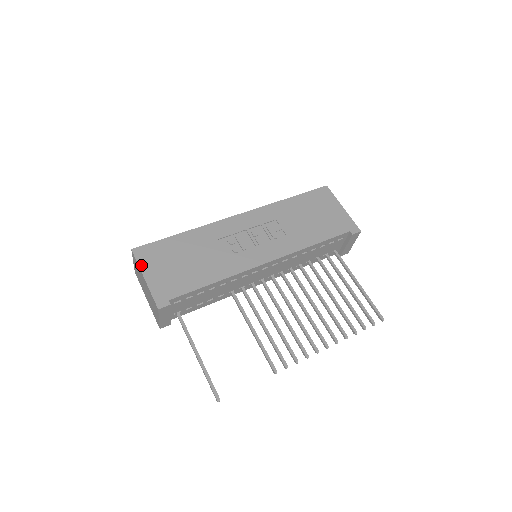
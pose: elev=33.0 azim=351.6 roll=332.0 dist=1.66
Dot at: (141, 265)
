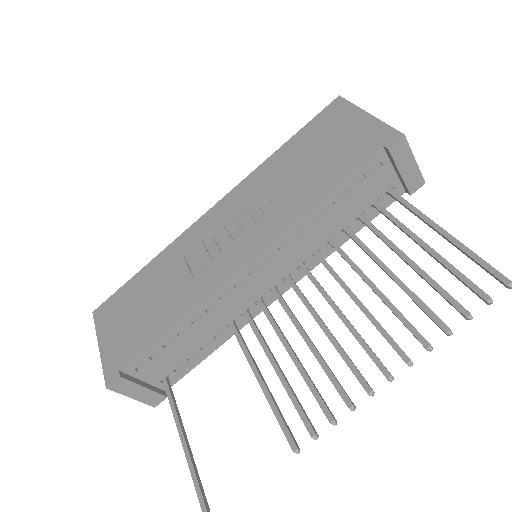
Dot at: (98, 330)
